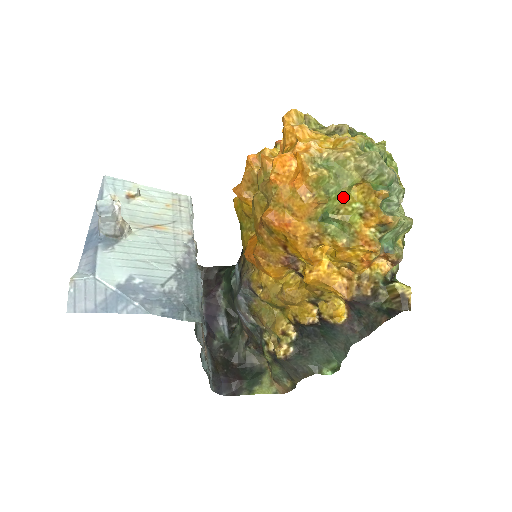
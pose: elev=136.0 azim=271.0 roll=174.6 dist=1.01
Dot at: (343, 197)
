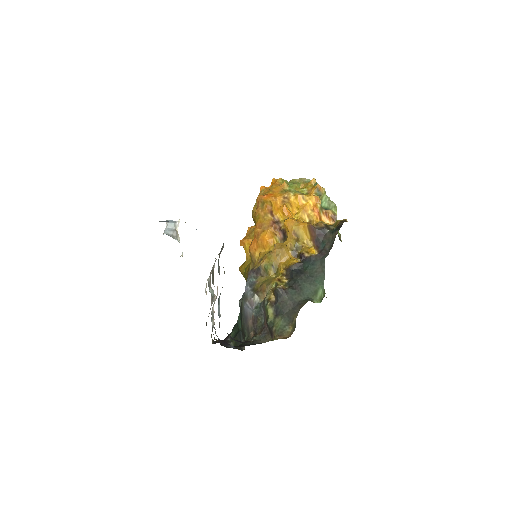
Dot at: (296, 187)
